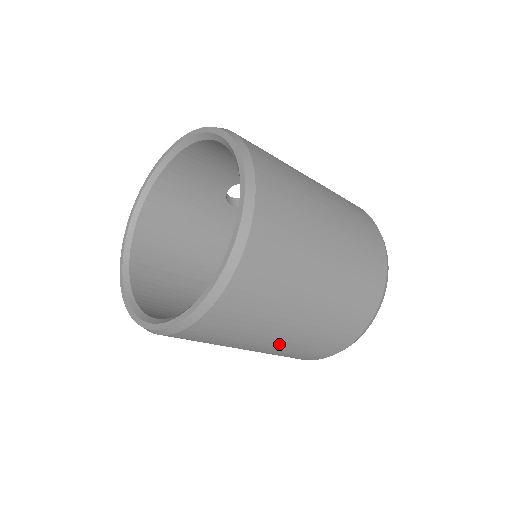
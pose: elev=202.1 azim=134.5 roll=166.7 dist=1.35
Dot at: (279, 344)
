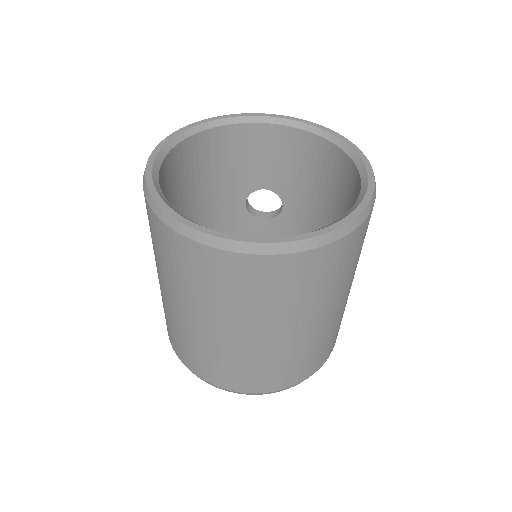
Dot at: (242, 342)
